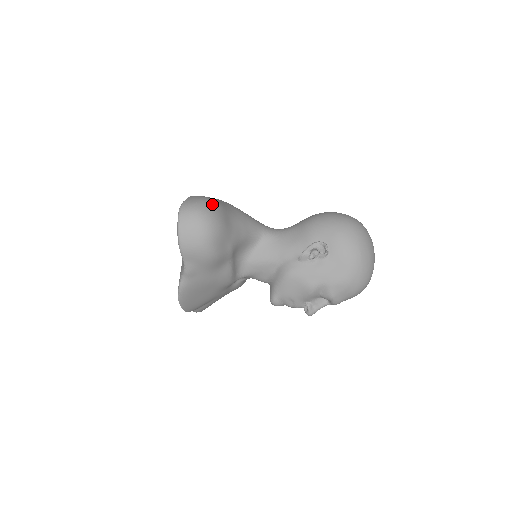
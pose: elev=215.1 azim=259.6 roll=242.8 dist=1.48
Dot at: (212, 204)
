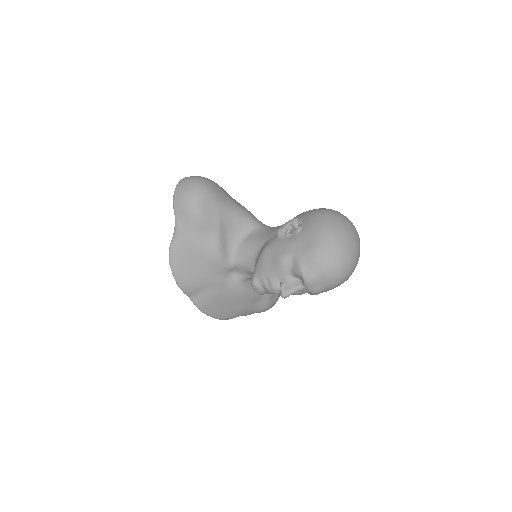
Dot at: (210, 180)
